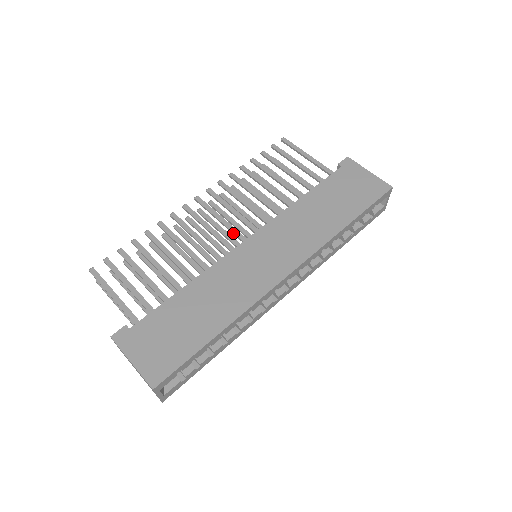
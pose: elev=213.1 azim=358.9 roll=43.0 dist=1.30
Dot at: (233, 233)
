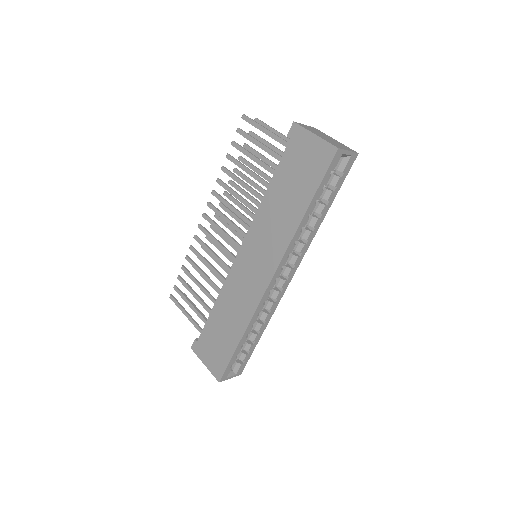
Dot at: occluded
